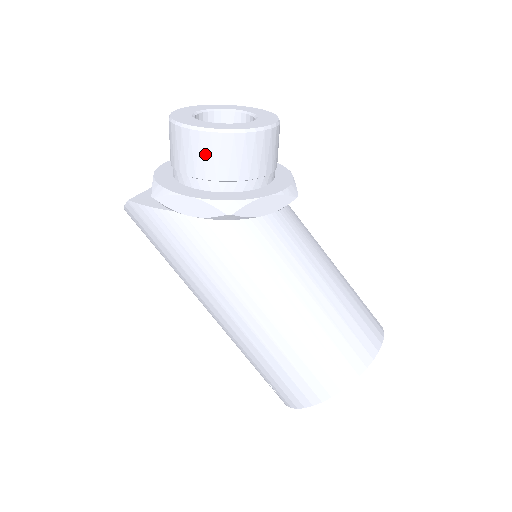
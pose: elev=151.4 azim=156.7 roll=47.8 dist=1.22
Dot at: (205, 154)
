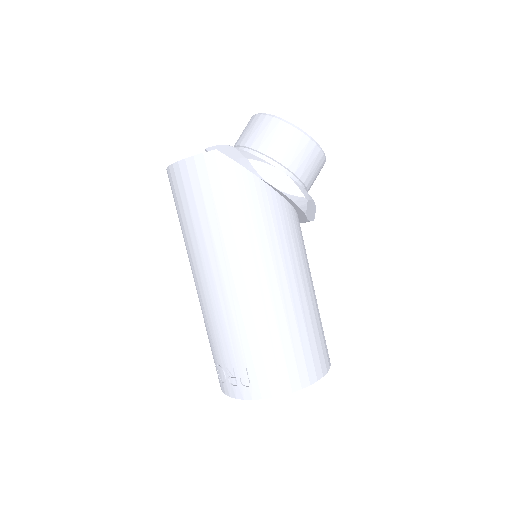
Dot at: (298, 151)
